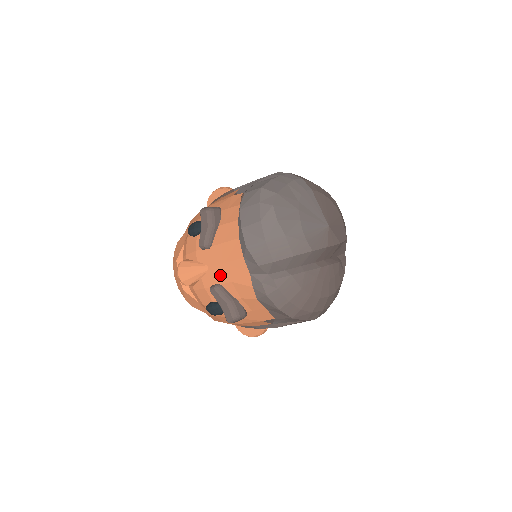
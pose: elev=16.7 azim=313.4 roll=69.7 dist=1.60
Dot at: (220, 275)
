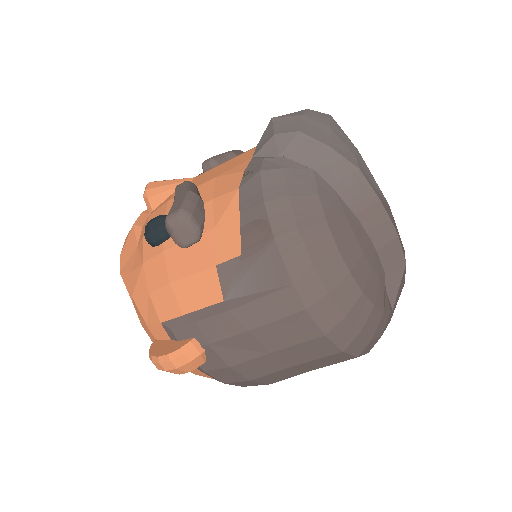
Dot at: (205, 177)
